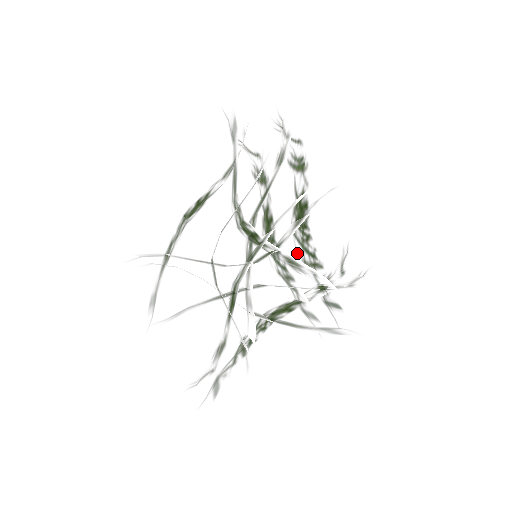
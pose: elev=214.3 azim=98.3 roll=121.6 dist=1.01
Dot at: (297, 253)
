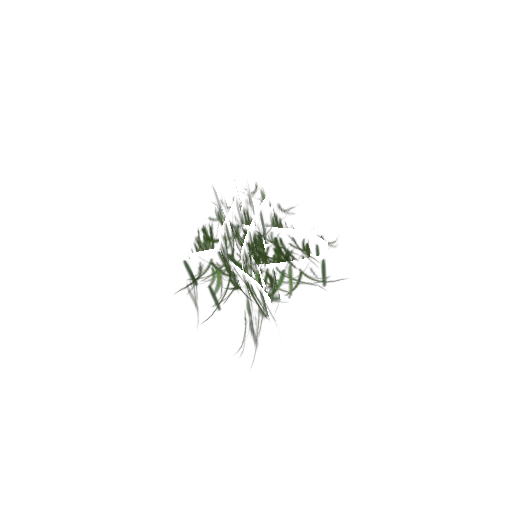
Dot at: occluded
